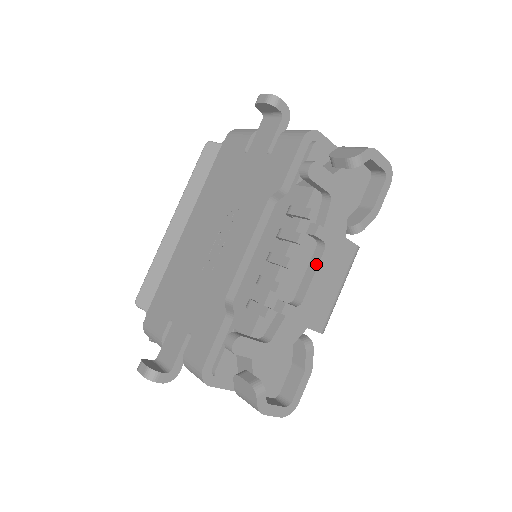
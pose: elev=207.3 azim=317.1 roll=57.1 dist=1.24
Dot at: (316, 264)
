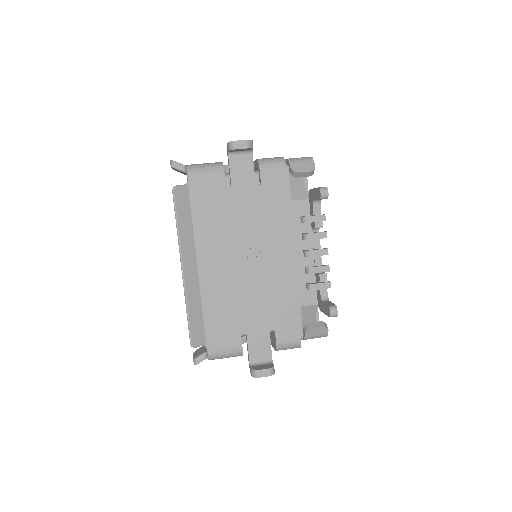
Dot at: (319, 242)
